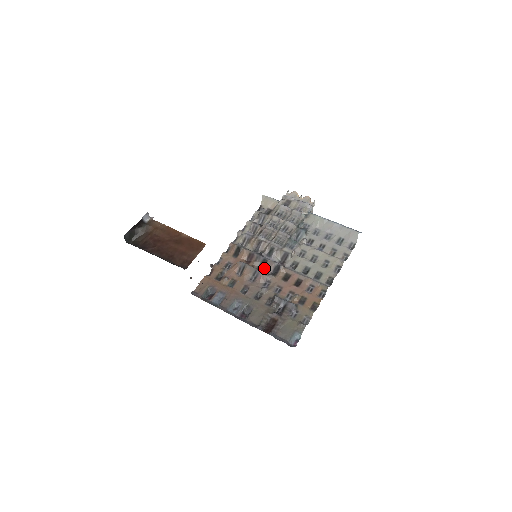
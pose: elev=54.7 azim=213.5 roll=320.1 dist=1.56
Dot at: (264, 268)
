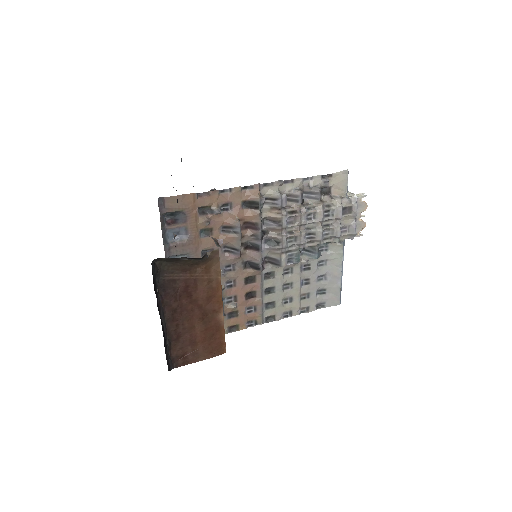
Dot at: (248, 250)
